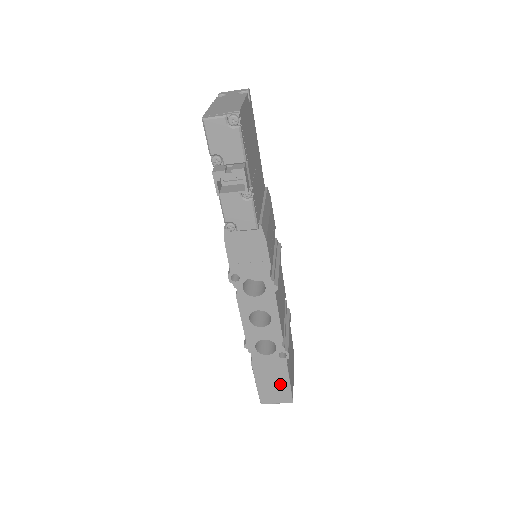
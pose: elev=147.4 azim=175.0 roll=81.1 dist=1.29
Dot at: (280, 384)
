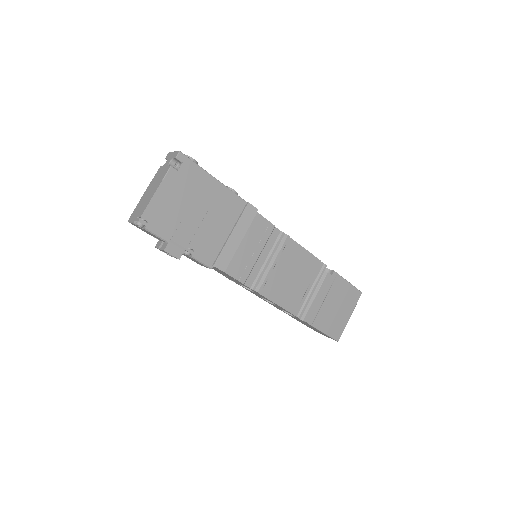
Dot at: (319, 331)
